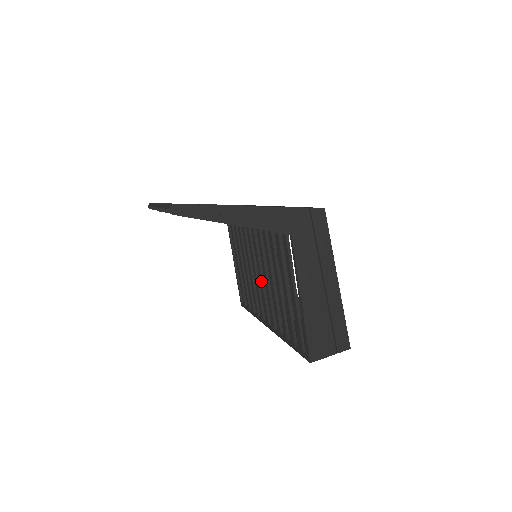
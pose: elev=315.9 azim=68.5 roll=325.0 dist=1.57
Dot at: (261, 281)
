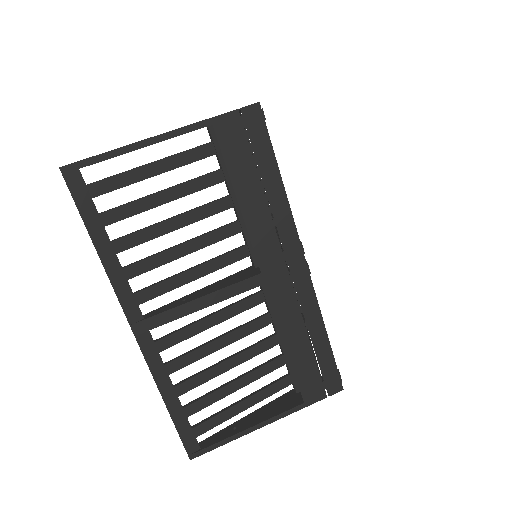
Dot at: occluded
